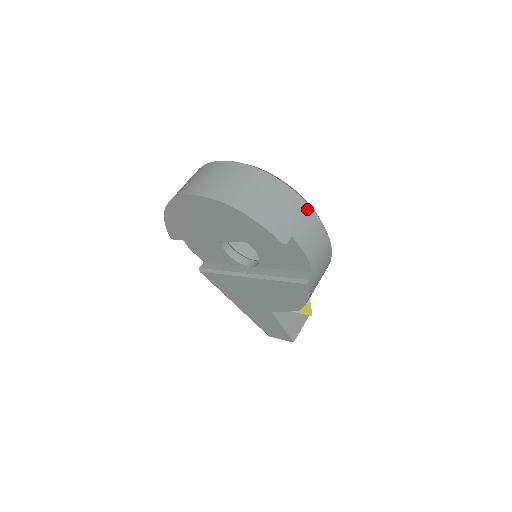
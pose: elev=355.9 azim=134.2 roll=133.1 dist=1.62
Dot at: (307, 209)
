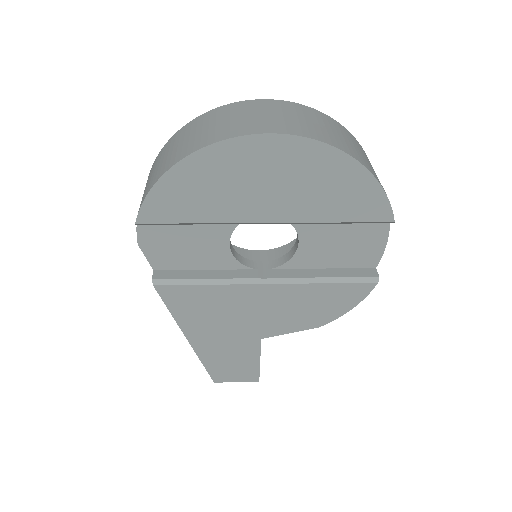
Dot at: occluded
